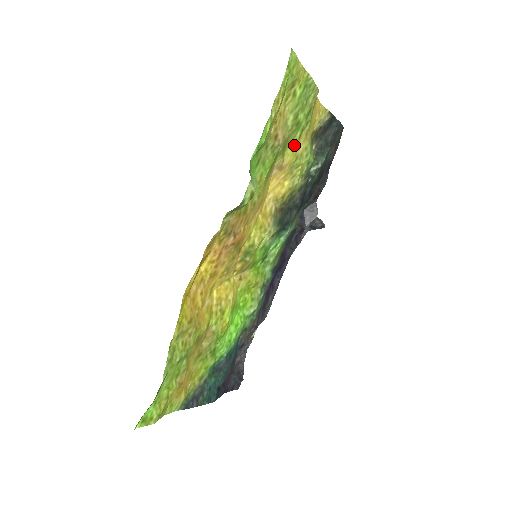
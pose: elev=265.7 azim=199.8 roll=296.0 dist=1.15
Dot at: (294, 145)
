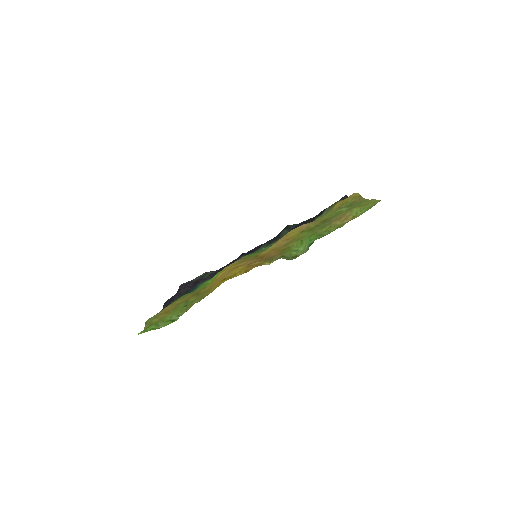
Dot at: (327, 215)
